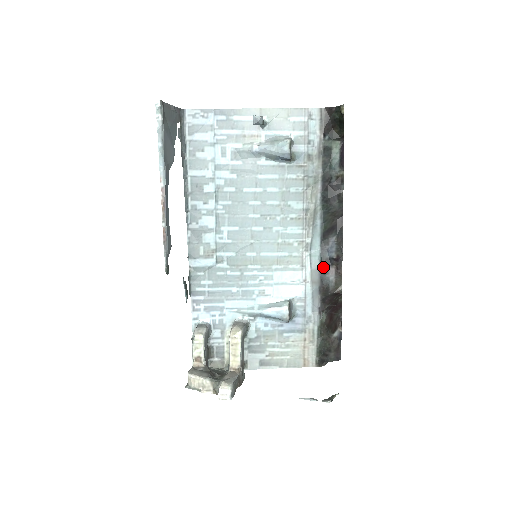
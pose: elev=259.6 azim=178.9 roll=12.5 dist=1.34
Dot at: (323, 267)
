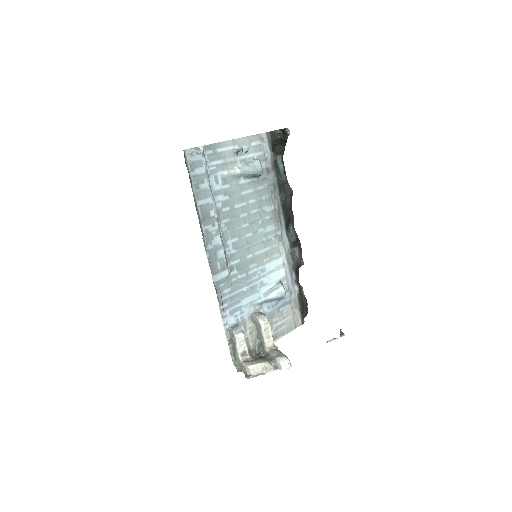
Dot at: (292, 249)
